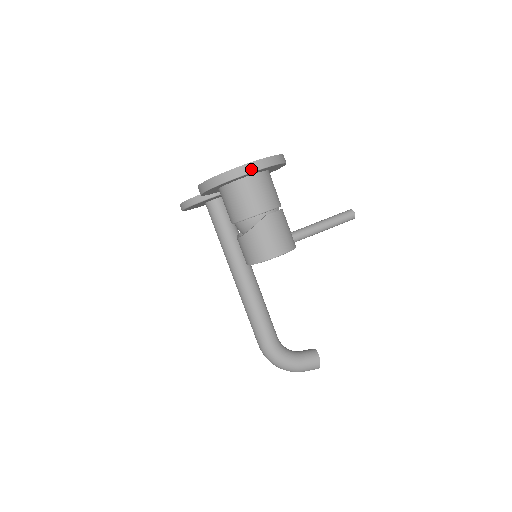
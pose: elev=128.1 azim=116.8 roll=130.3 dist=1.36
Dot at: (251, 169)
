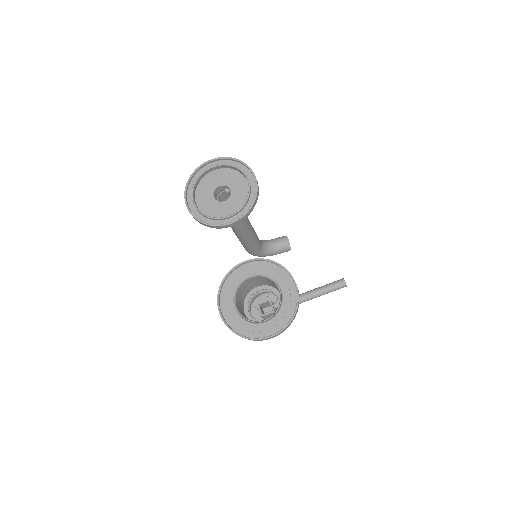
Dot at: (267, 339)
